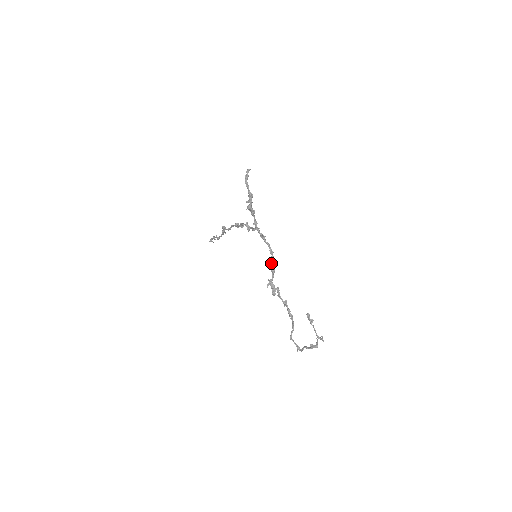
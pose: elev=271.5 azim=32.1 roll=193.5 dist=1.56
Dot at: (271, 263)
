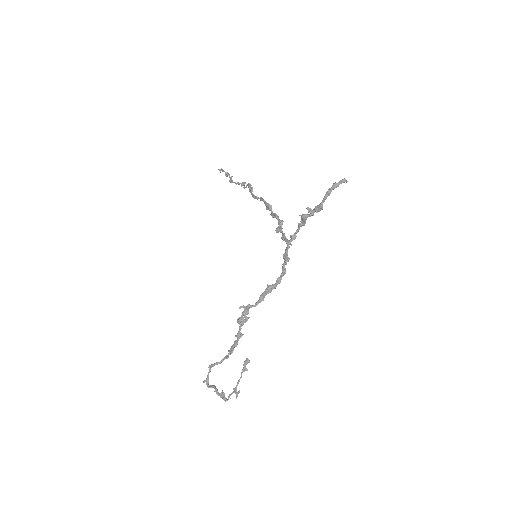
Dot at: (268, 291)
